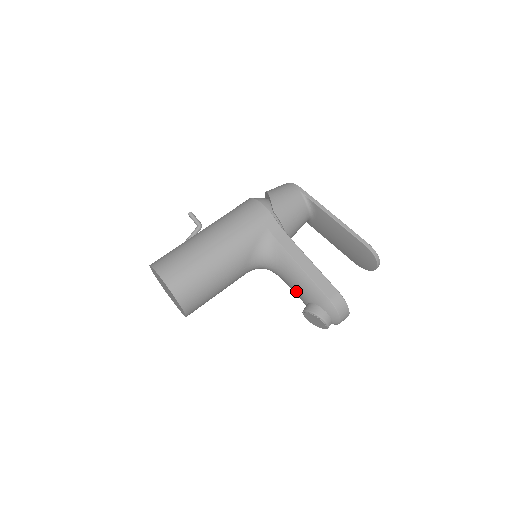
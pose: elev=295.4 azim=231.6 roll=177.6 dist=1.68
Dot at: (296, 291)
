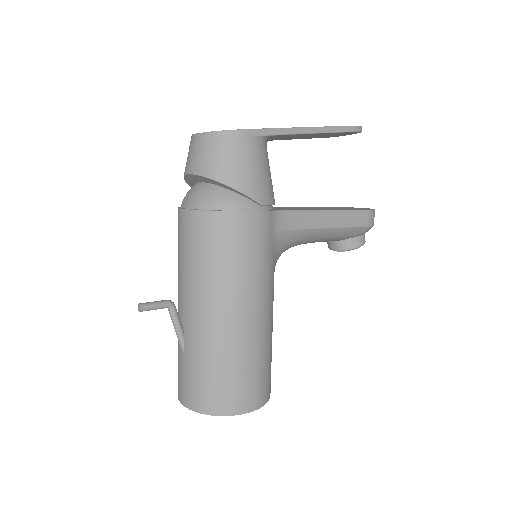
Dot at: occluded
